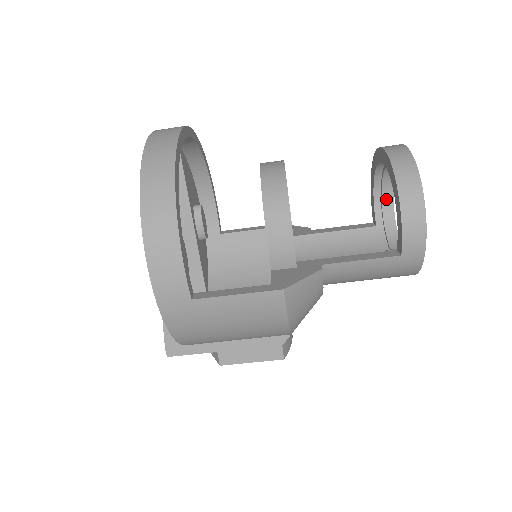
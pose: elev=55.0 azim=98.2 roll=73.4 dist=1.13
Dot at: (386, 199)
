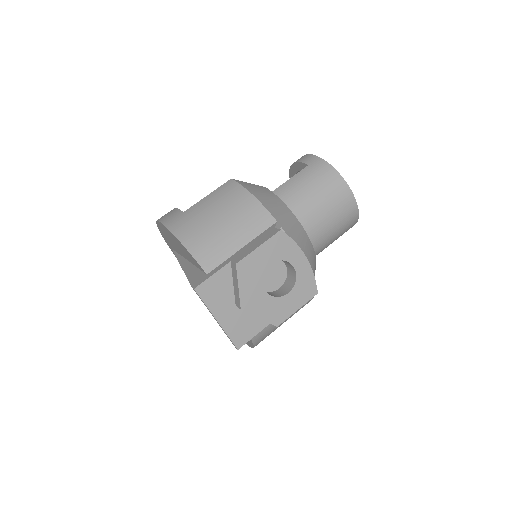
Dot at: occluded
